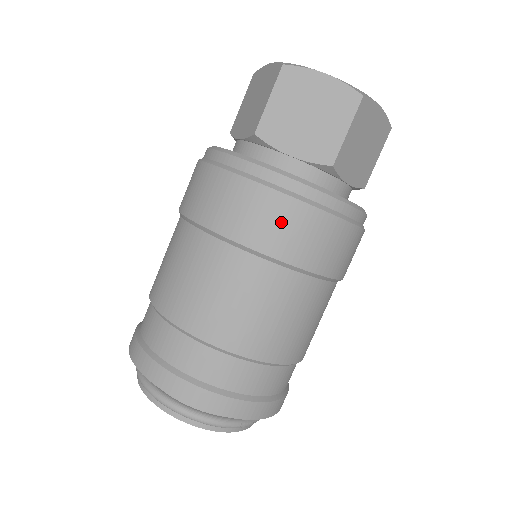
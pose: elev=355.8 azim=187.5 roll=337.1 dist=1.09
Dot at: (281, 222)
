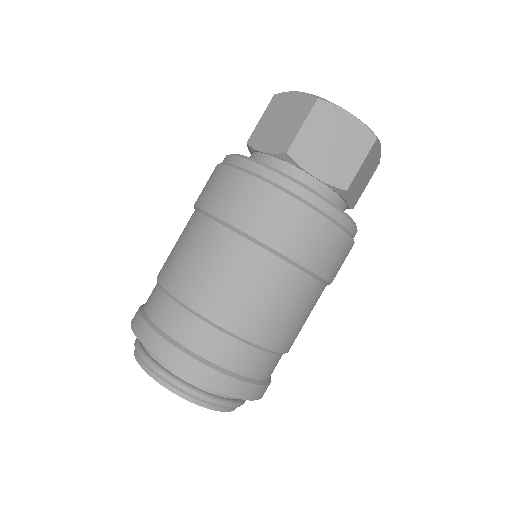
Dot at: (307, 233)
